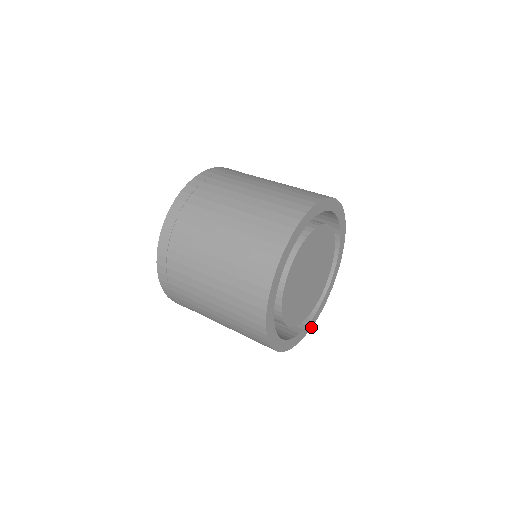
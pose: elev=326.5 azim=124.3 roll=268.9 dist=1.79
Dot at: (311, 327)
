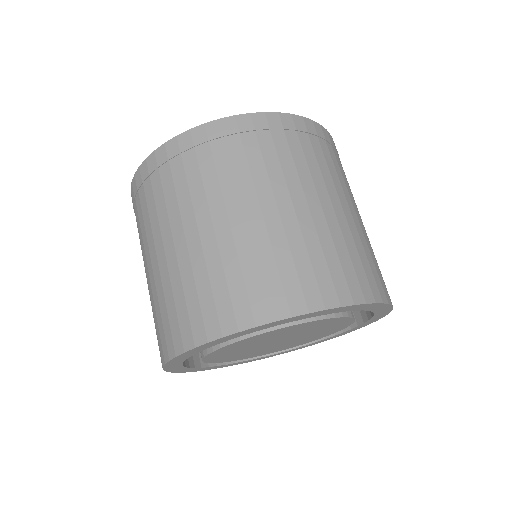
Dot at: (310, 345)
